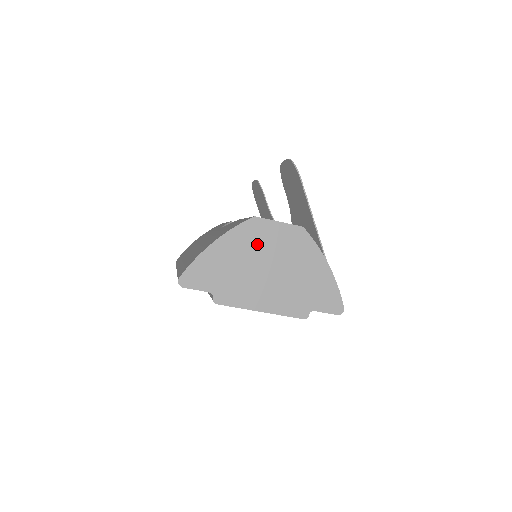
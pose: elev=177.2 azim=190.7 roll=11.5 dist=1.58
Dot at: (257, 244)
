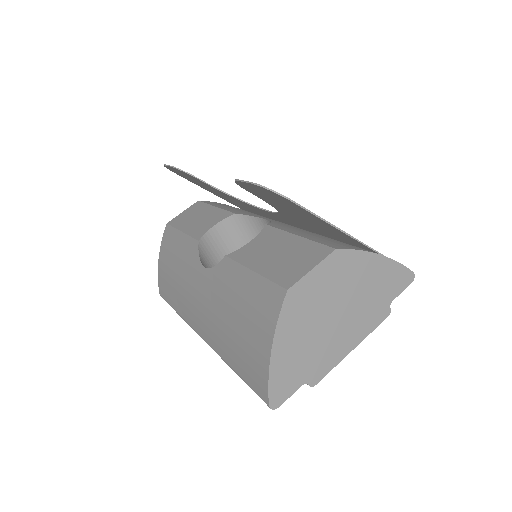
Dot at: (309, 308)
